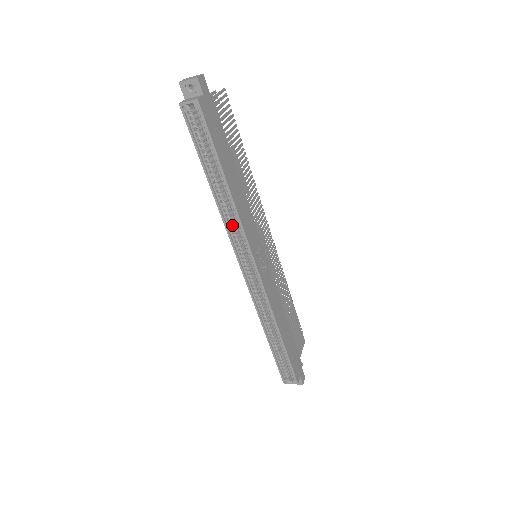
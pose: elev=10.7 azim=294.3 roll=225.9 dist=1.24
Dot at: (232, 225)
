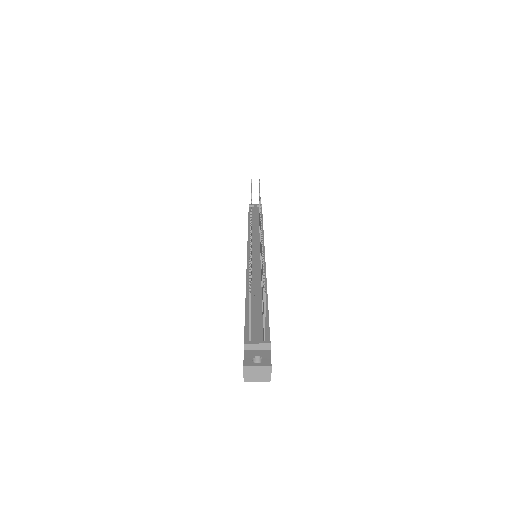
Dot at: occluded
